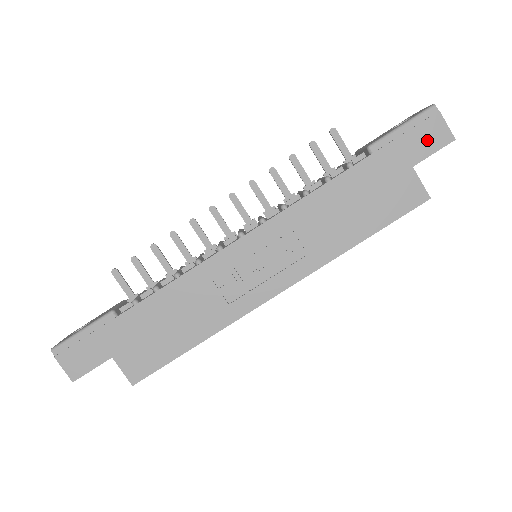
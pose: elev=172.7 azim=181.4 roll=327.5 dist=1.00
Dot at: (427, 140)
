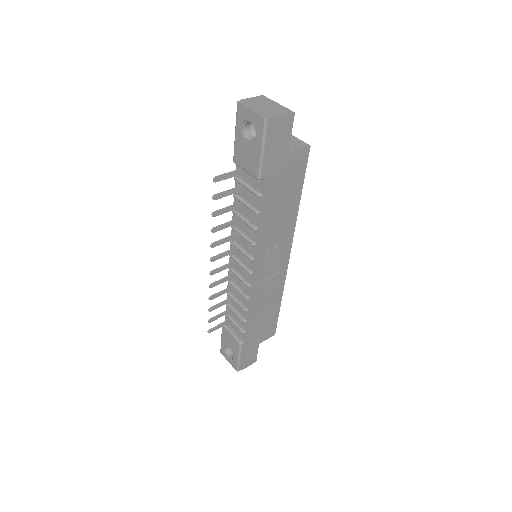
Dot at: (282, 136)
